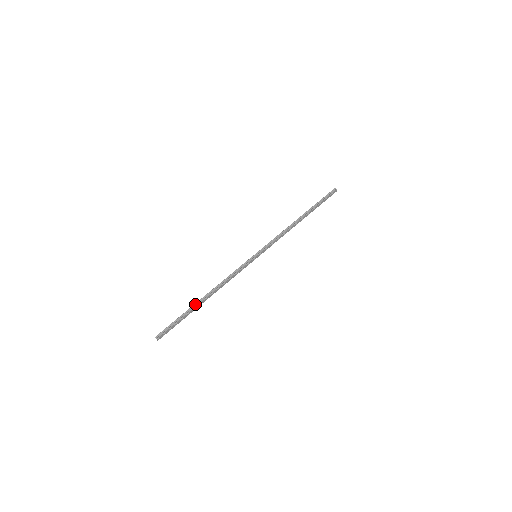
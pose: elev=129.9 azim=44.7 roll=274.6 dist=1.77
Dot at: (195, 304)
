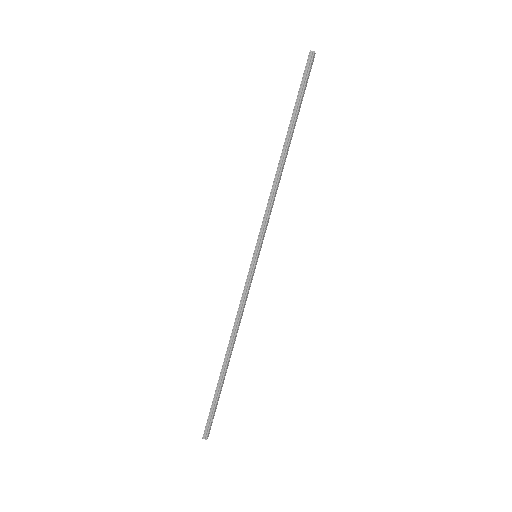
Dot at: (221, 373)
